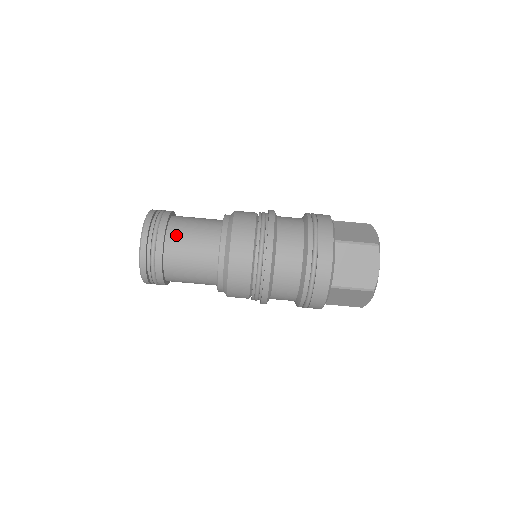
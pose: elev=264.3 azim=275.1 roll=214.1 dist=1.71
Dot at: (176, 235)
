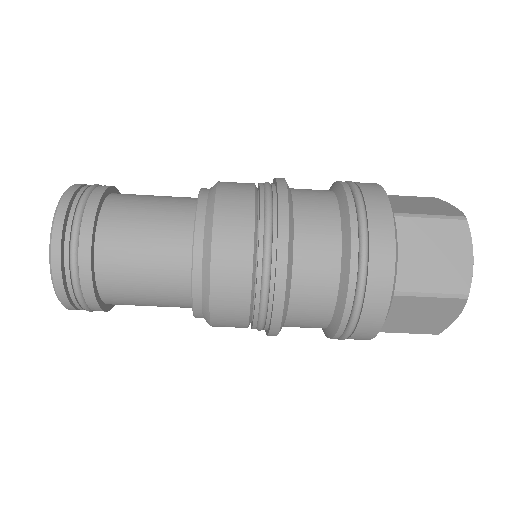
Dot at: (113, 278)
